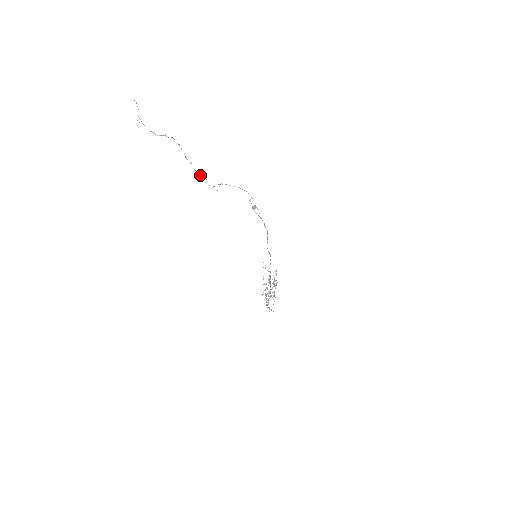
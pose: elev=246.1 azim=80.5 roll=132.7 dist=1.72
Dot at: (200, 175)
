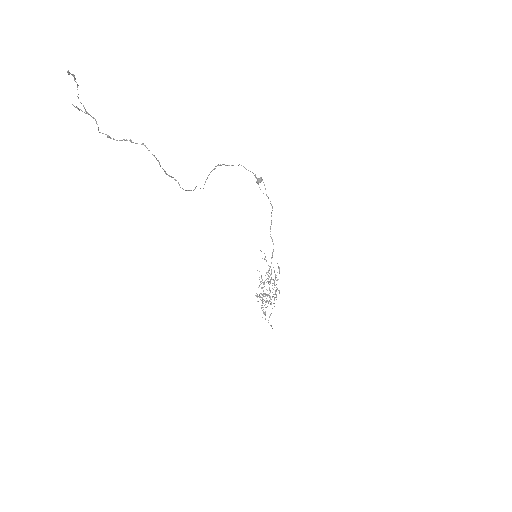
Dot at: (188, 190)
